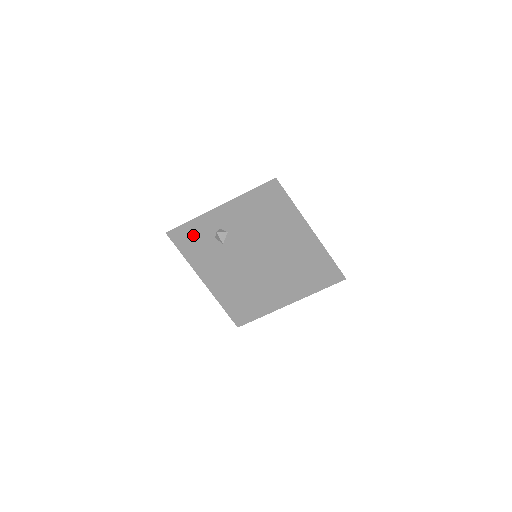
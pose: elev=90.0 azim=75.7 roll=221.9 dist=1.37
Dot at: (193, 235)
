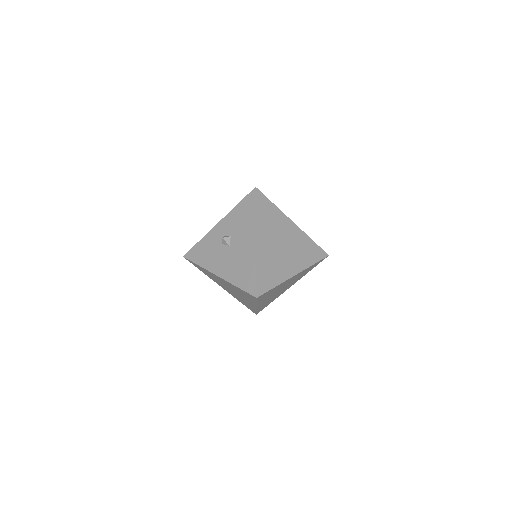
Dot at: (205, 249)
